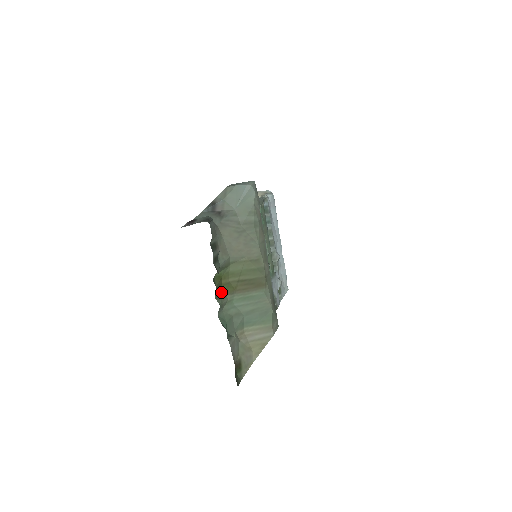
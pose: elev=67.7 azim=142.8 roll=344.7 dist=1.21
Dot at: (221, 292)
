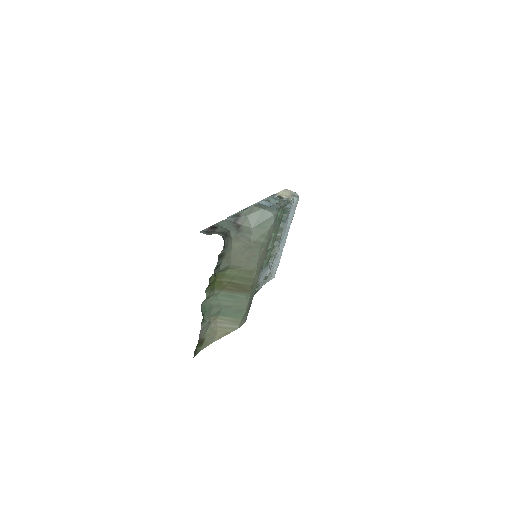
Dot at: (212, 287)
